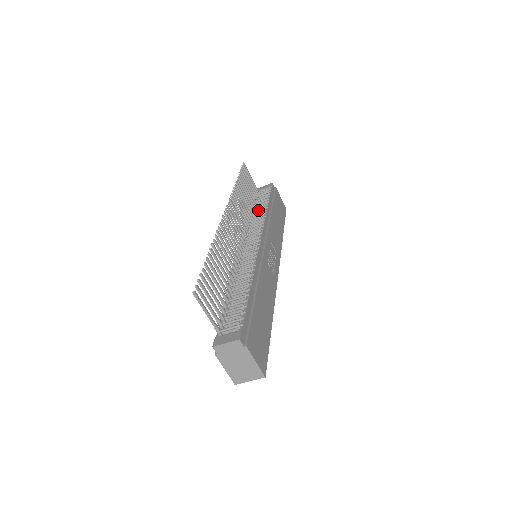
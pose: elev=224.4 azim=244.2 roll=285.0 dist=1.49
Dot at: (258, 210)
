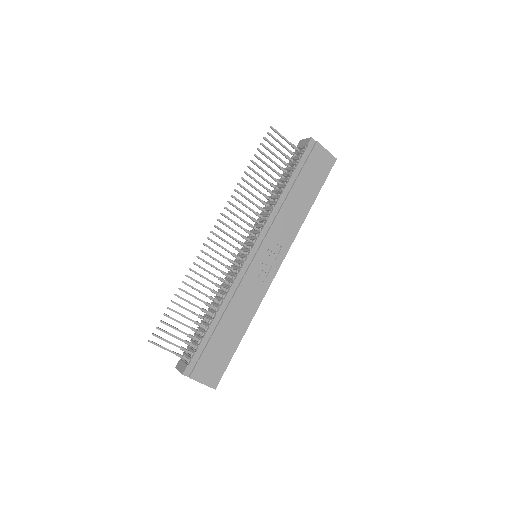
Dot at: (277, 191)
